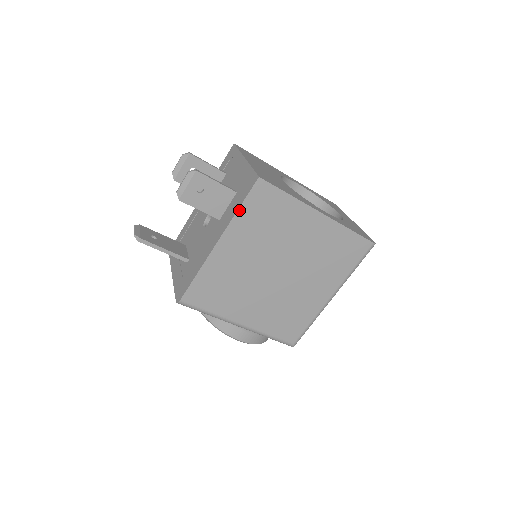
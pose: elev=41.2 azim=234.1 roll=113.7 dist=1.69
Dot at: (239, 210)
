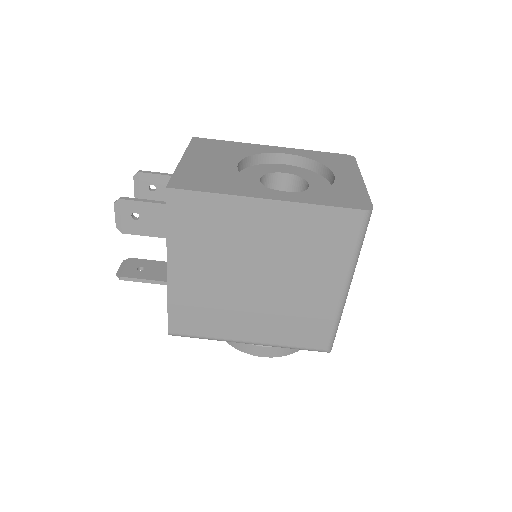
Dot at: (168, 229)
